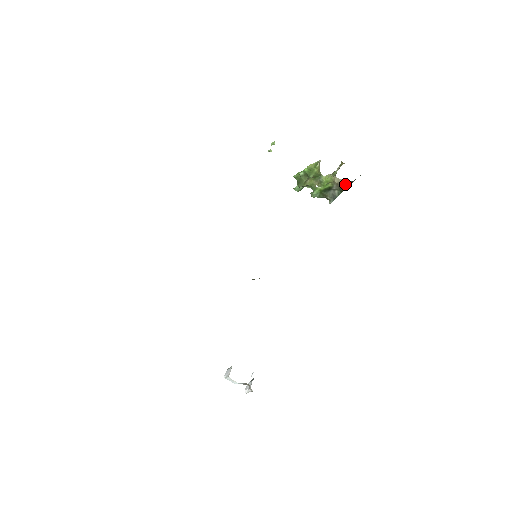
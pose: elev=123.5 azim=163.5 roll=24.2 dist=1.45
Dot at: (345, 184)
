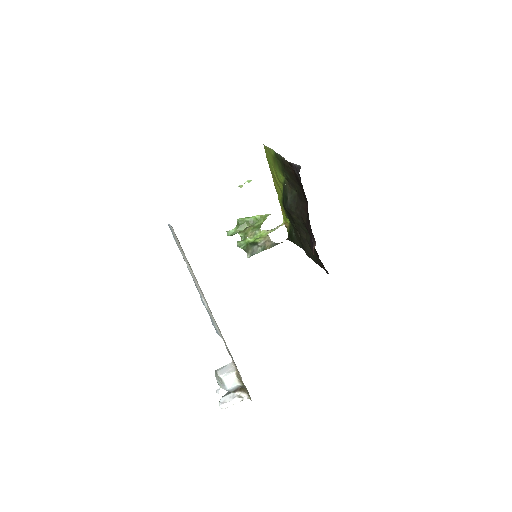
Dot at: (272, 243)
